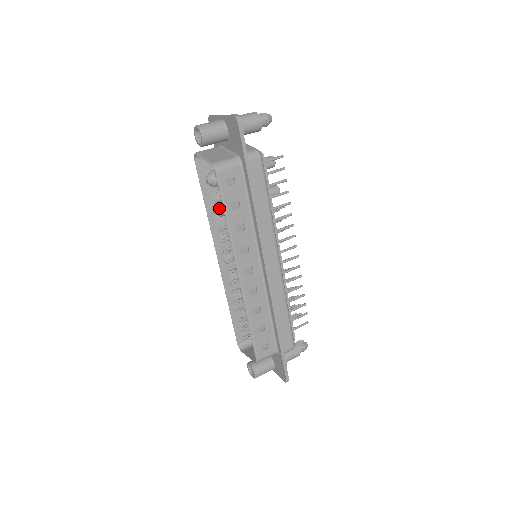
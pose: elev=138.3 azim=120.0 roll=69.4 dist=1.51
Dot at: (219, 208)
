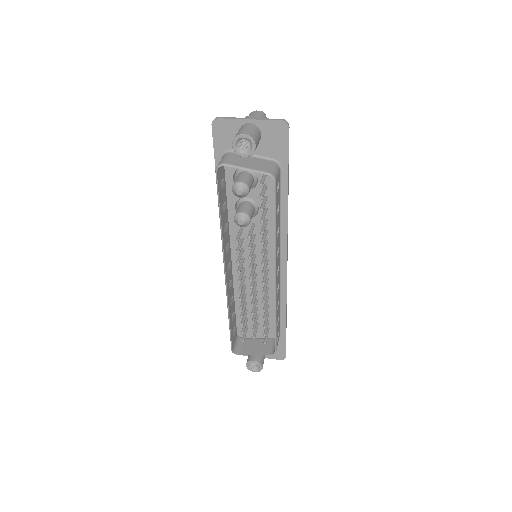
Dot at: (248, 218)
